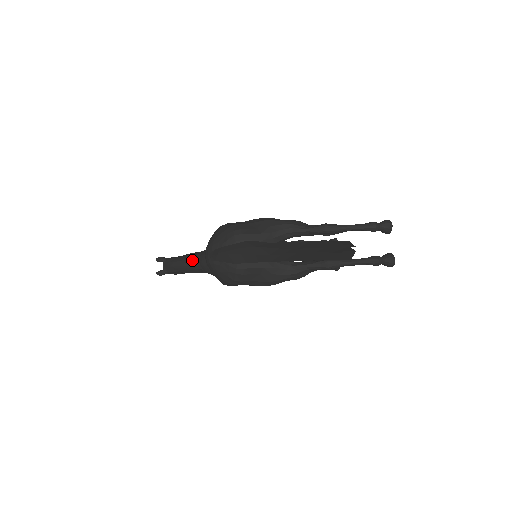
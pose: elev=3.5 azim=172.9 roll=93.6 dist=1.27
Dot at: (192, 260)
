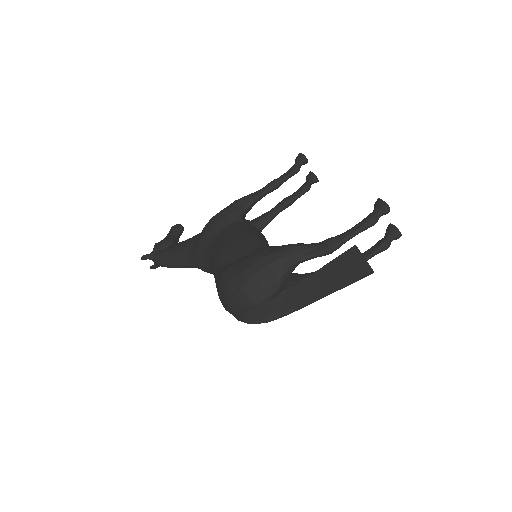
Dot at: (187, 265)
